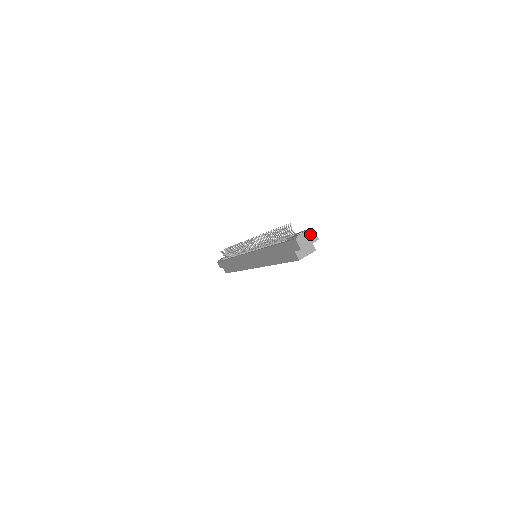
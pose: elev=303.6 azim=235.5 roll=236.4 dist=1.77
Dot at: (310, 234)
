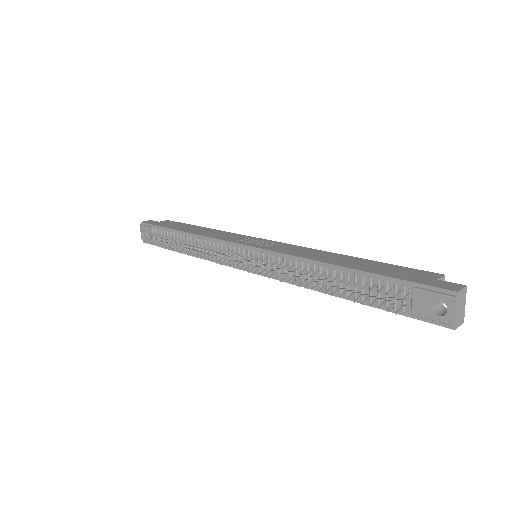
Dot at: (459, 301)
